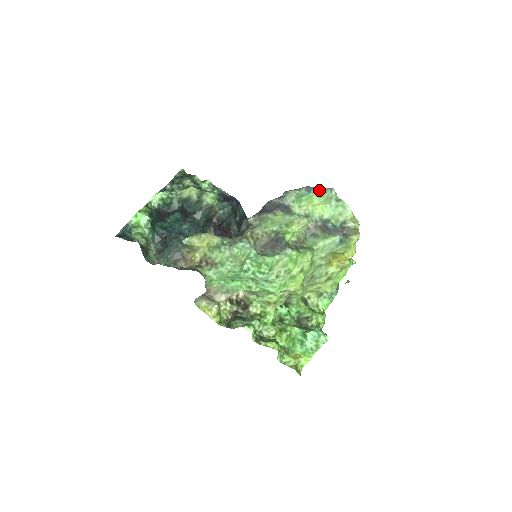
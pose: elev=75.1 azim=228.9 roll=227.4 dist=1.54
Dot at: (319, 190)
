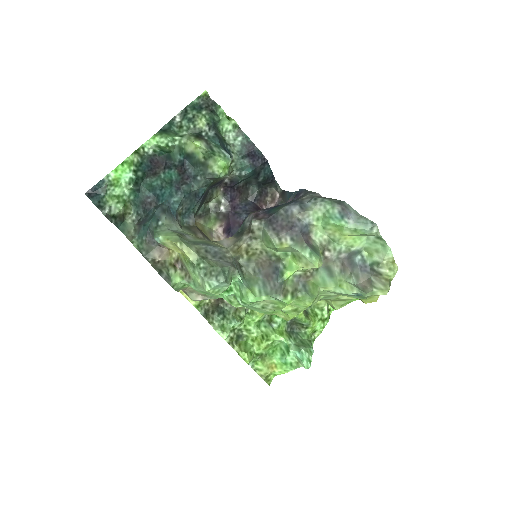
Dot at: (356, 221)
